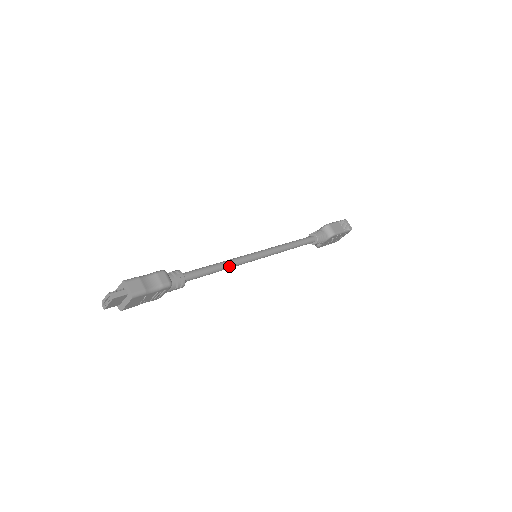
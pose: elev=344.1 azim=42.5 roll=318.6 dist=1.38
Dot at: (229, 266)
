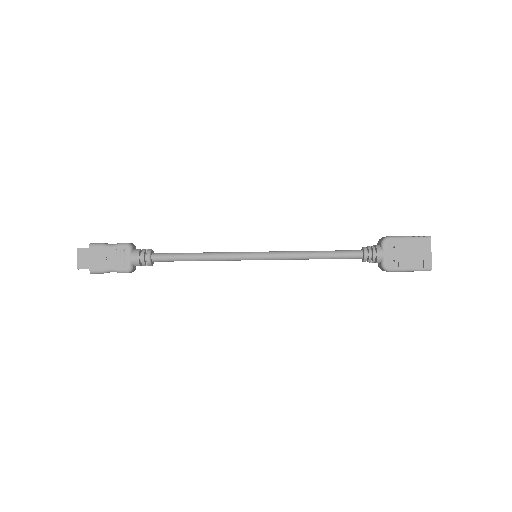
Dot at: (211, 254)
